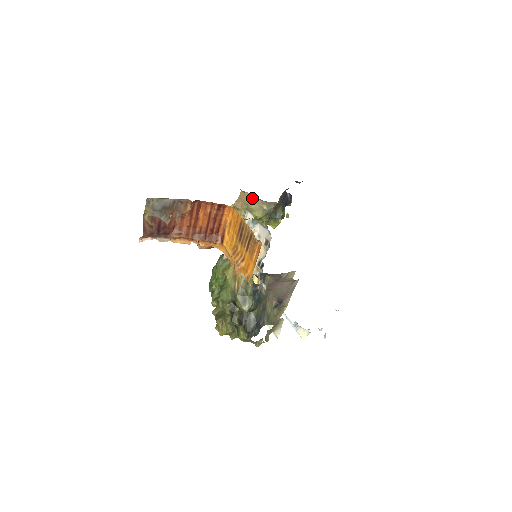
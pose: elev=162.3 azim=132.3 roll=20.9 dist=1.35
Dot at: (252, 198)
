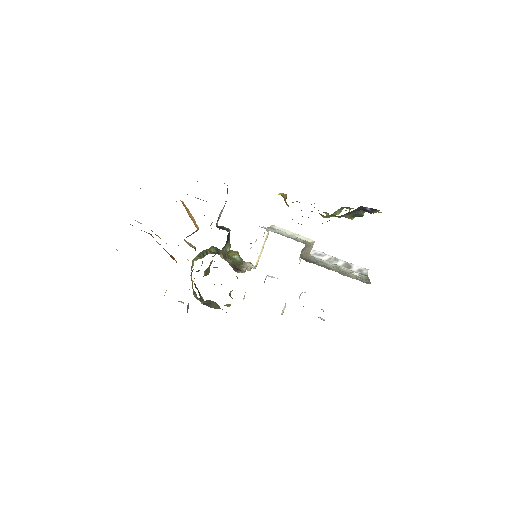
Dot at: occluded
